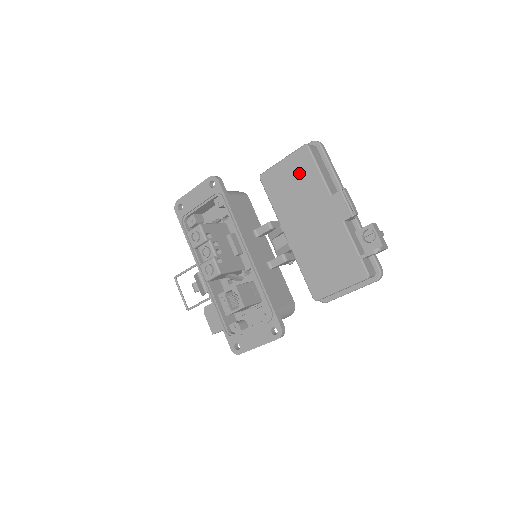
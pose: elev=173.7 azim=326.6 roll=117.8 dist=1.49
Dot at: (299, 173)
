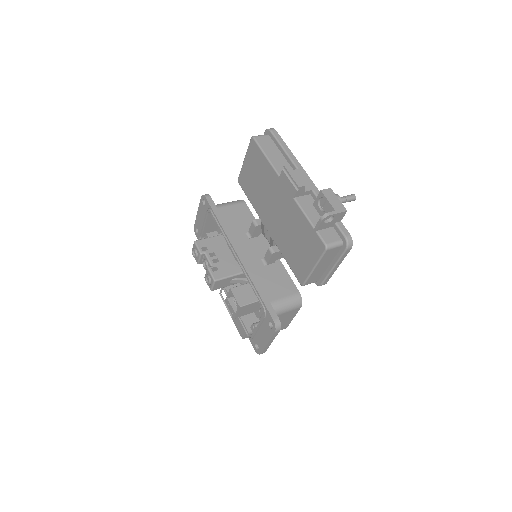
Dot at: (256, 166)
